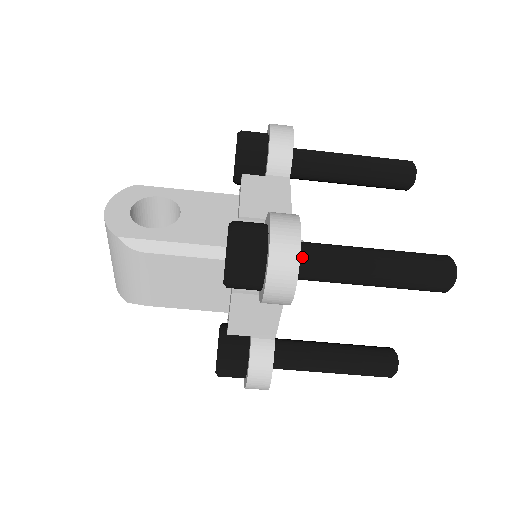
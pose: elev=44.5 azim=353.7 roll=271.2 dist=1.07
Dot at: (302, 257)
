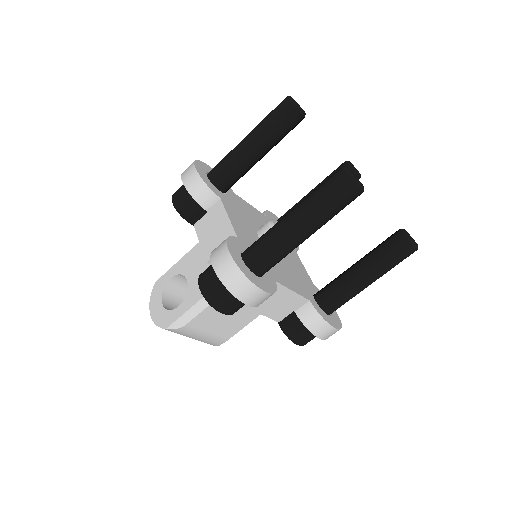
Dot at: (251, 263)
